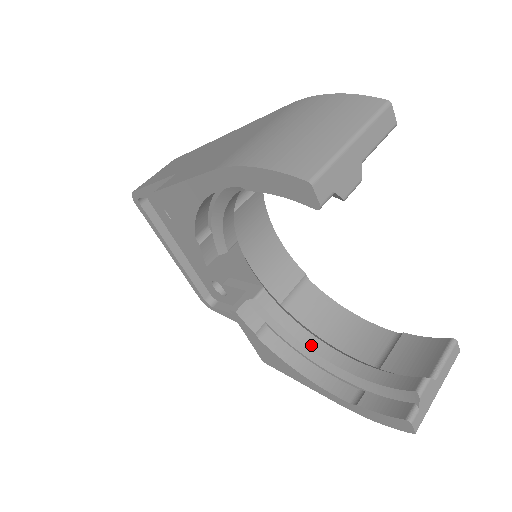
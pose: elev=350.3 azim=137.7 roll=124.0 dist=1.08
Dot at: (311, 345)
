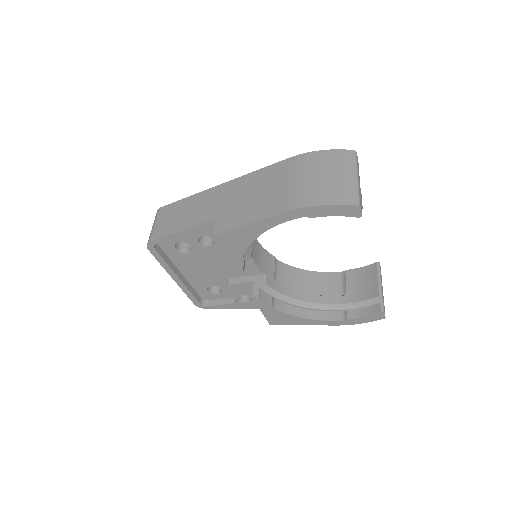
Dot at: (304, 299)
